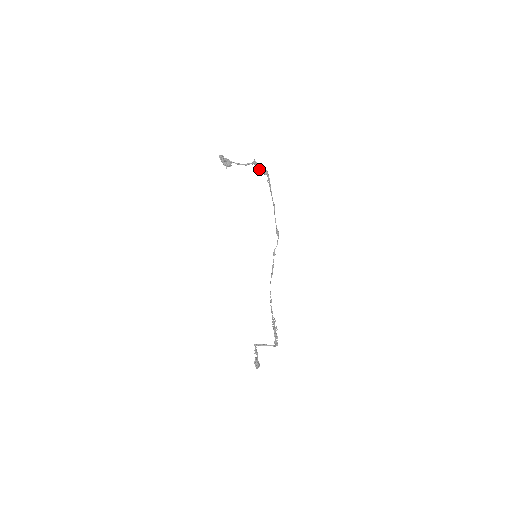
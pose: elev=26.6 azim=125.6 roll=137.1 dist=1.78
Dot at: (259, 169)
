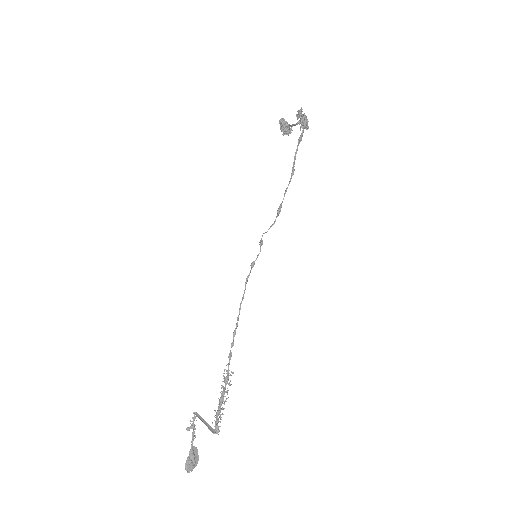
Dot at: occluded
